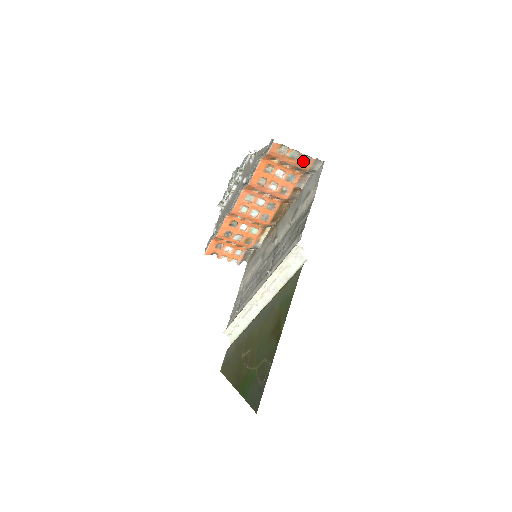
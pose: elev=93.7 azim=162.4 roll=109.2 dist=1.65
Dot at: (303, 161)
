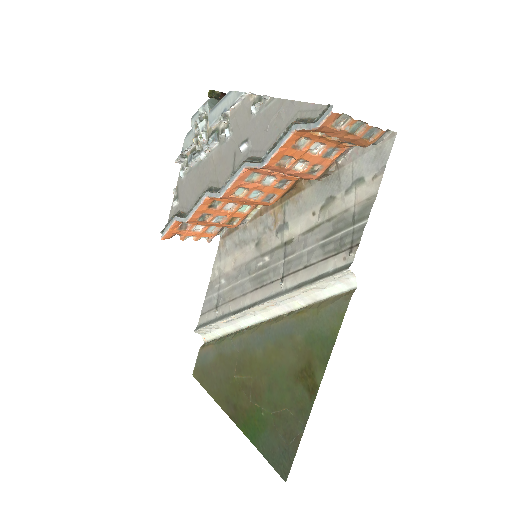
Dot at: (366, 135)
